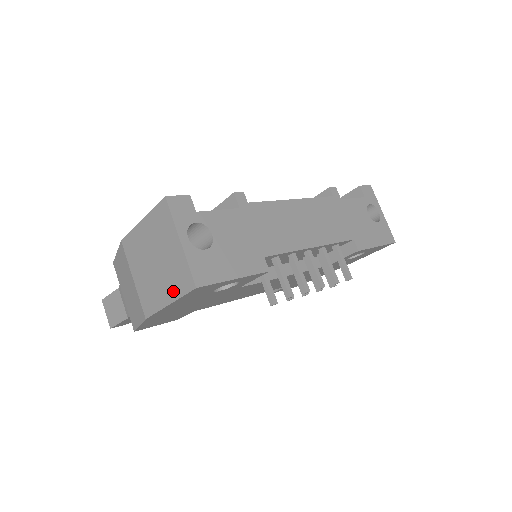
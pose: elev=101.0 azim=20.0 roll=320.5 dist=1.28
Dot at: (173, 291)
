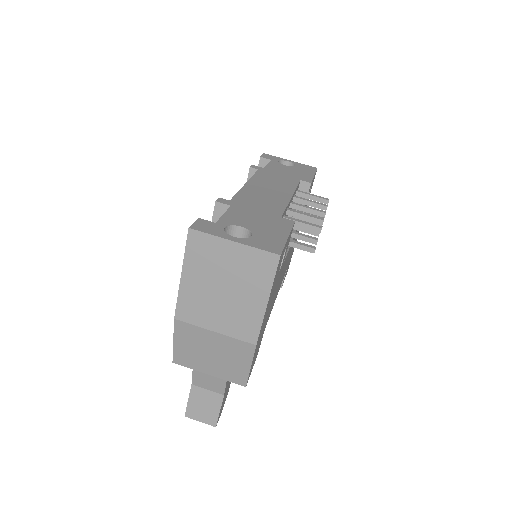
Dot at: (262, 287)
